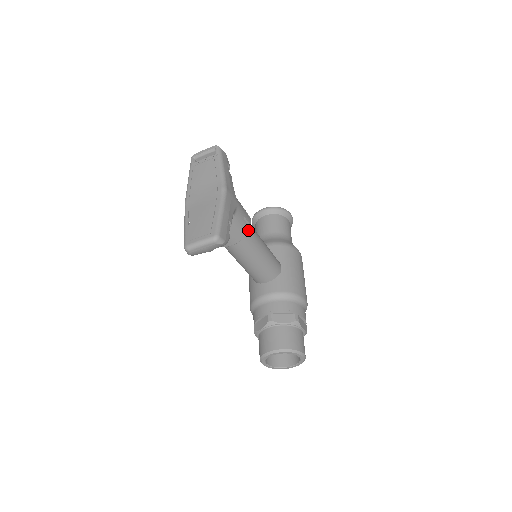
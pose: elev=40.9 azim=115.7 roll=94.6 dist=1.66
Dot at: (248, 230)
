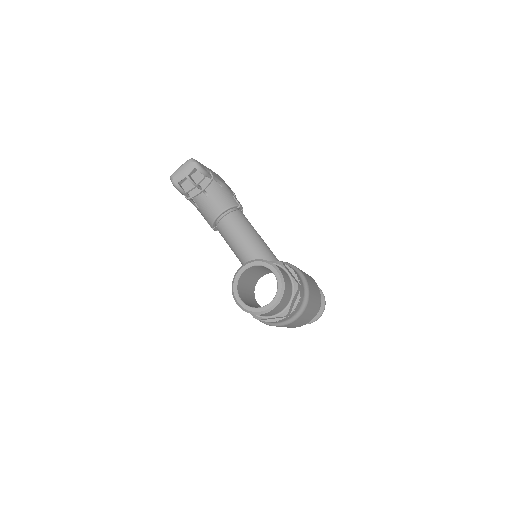
Dot at: (236, 205)
